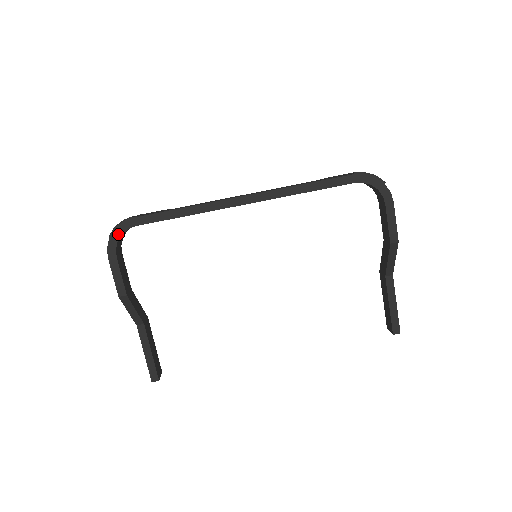
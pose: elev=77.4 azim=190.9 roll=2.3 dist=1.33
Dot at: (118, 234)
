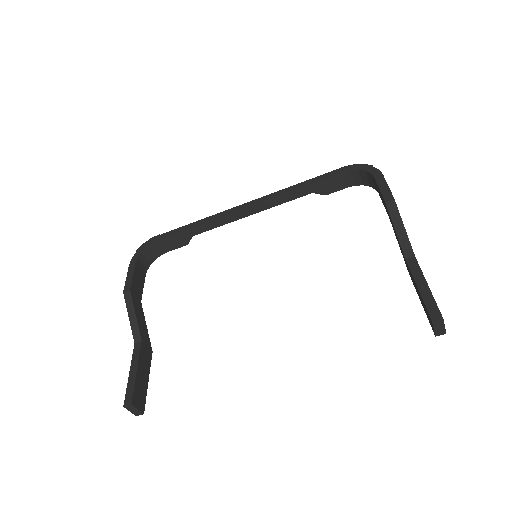
Dot at: (144, 248)
